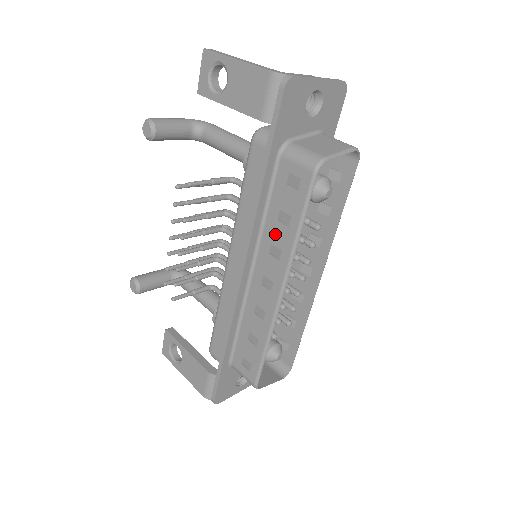
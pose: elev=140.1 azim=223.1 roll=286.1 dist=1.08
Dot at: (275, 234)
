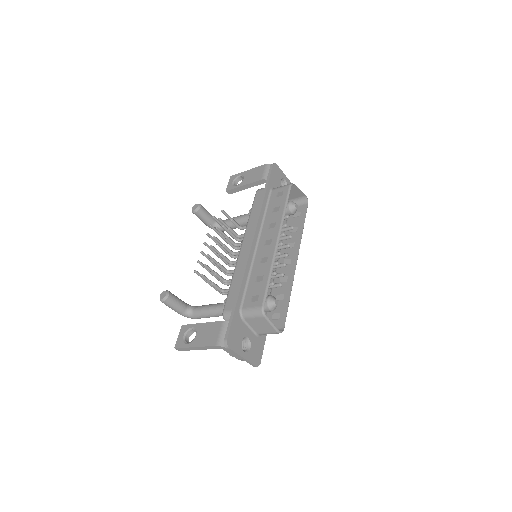
Dot at: (271, 218)
